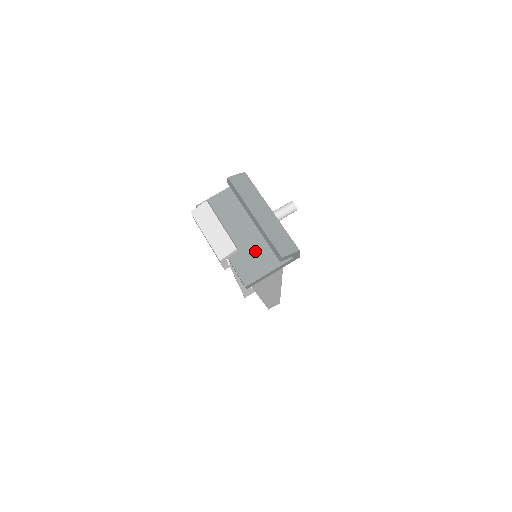
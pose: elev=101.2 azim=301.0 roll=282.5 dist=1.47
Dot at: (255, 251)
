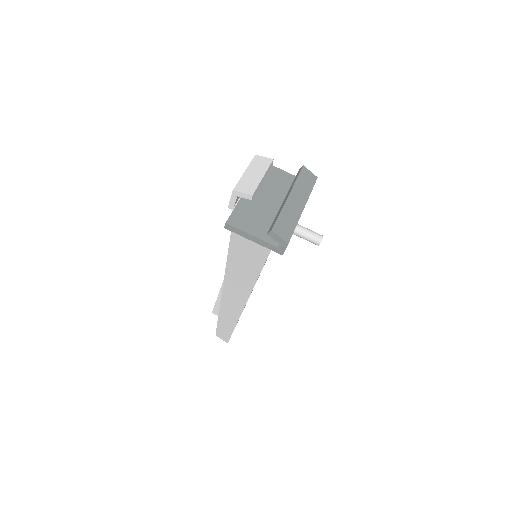
Dot at: (261, 217)
